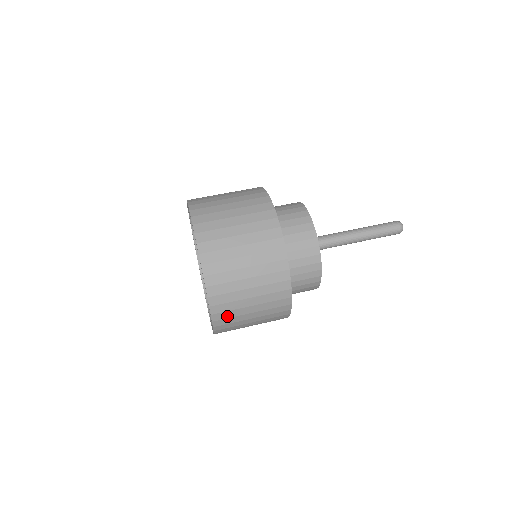
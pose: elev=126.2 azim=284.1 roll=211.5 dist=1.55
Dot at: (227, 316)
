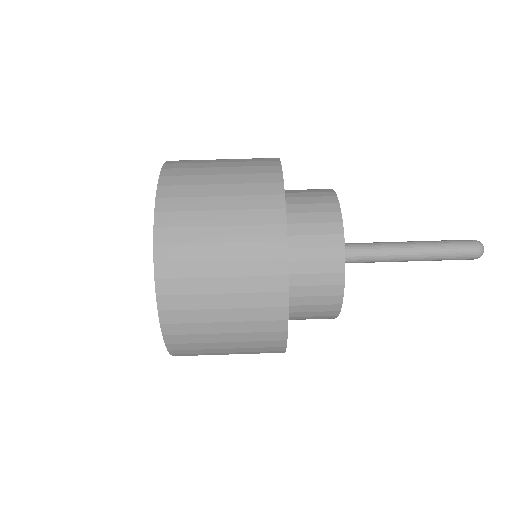
Dot at: occluded
